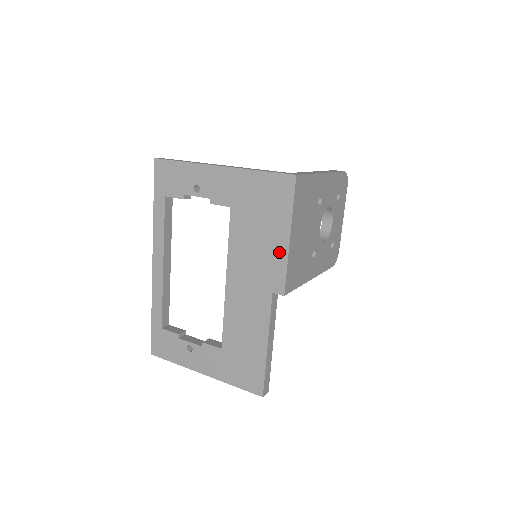
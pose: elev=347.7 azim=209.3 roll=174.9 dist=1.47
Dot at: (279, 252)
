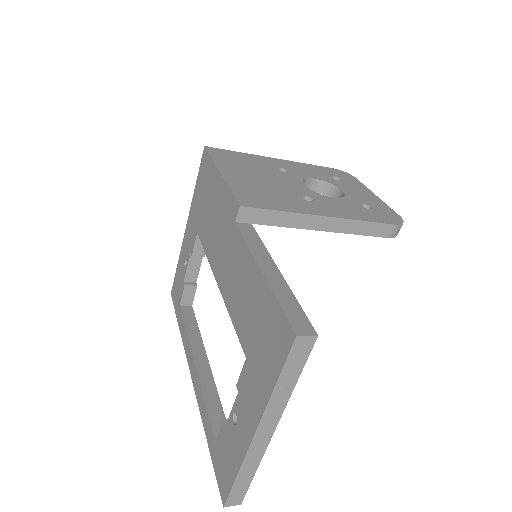
Dot at: (221, 192)
